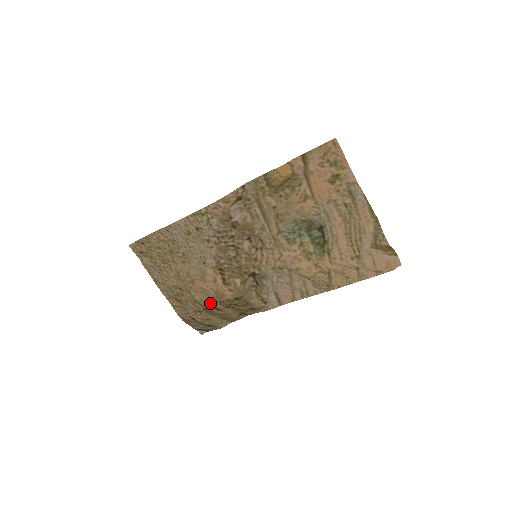
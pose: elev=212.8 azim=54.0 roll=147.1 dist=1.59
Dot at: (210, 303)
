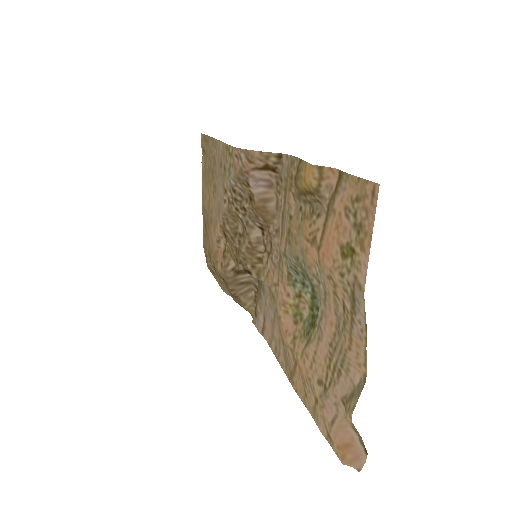
Dot at: (213, 259)
